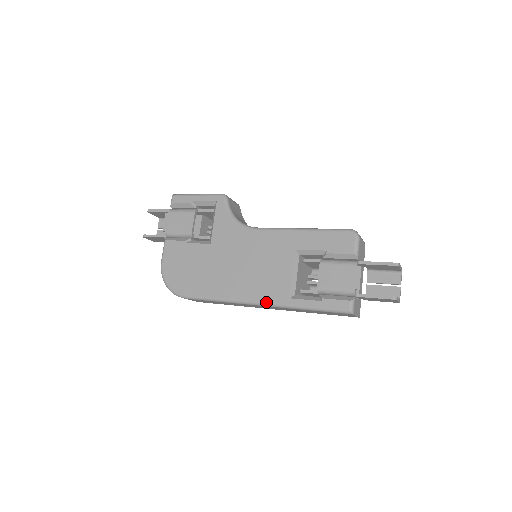
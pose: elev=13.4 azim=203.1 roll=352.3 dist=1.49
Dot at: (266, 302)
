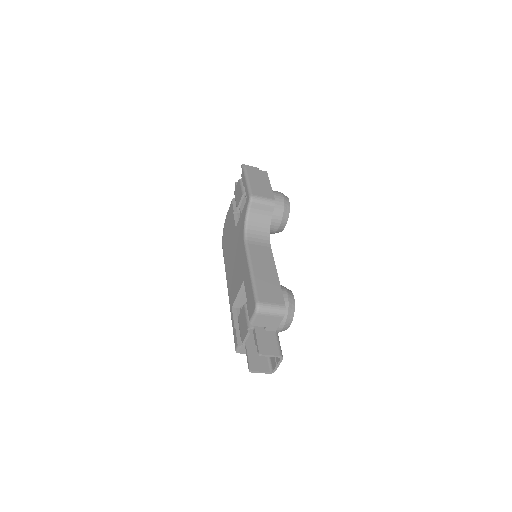
Dot at: (229, 296)
